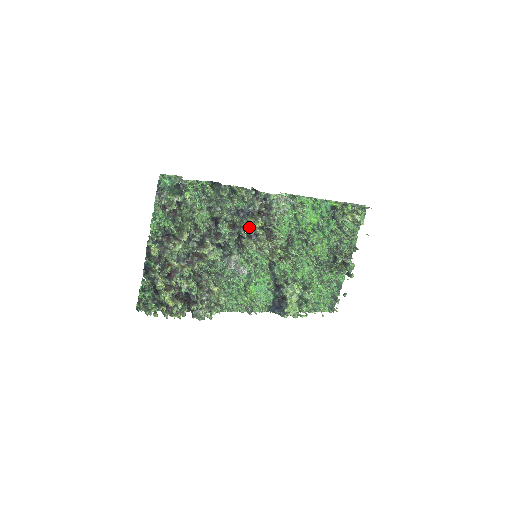
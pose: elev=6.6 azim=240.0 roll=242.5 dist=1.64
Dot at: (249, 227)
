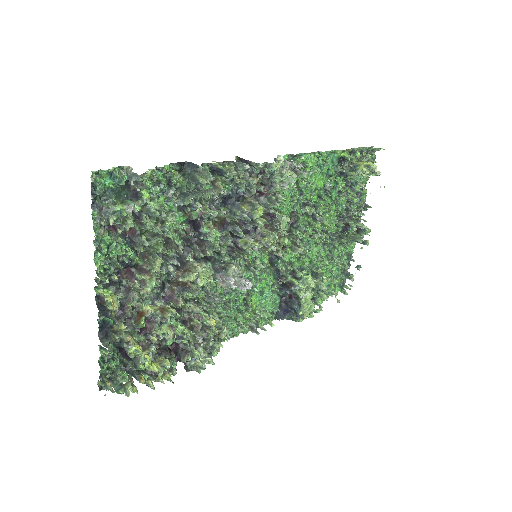
Dot at: (245, 220)
